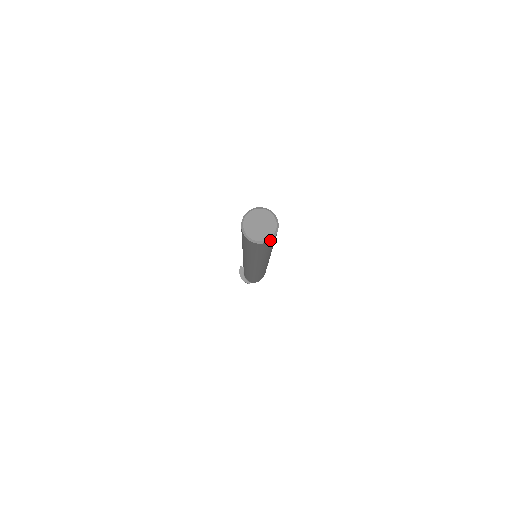
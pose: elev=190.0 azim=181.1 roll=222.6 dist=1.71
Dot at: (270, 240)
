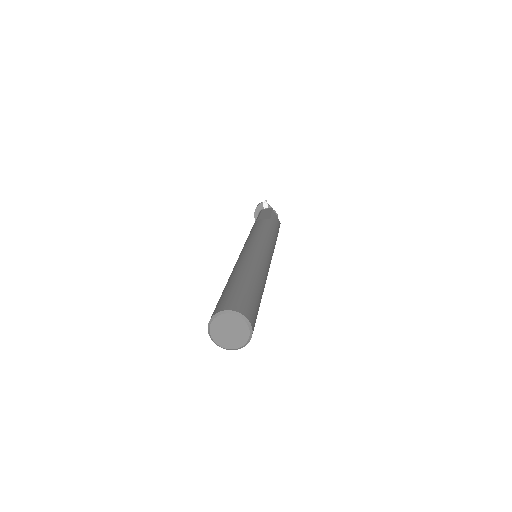
Dot at: (230, 349)
